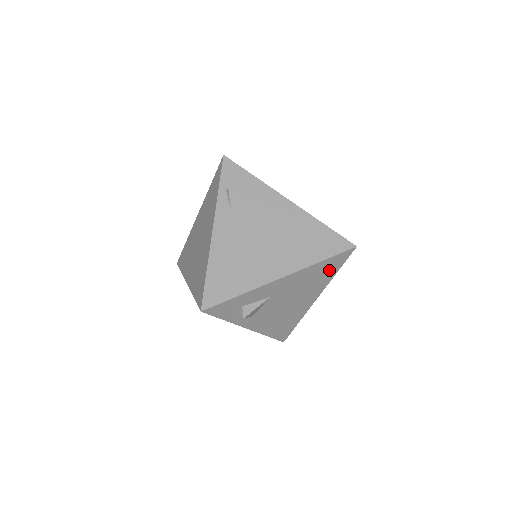
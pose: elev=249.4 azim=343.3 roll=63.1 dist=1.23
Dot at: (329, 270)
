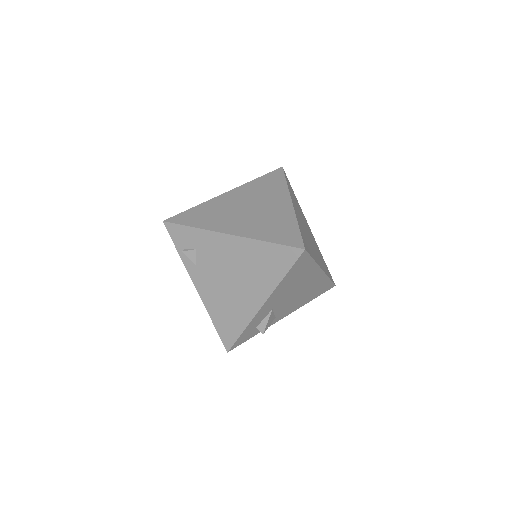
Dot at: (302, 268)
